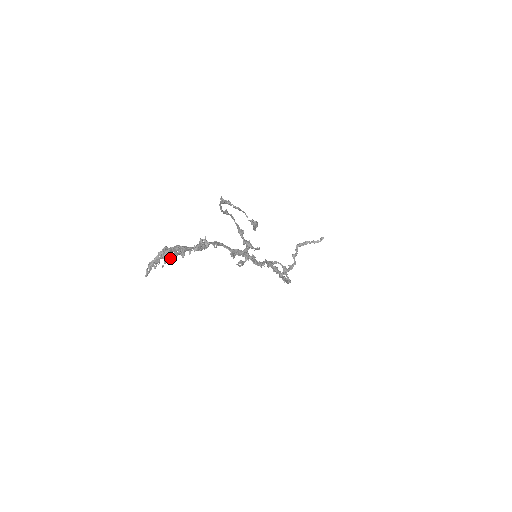
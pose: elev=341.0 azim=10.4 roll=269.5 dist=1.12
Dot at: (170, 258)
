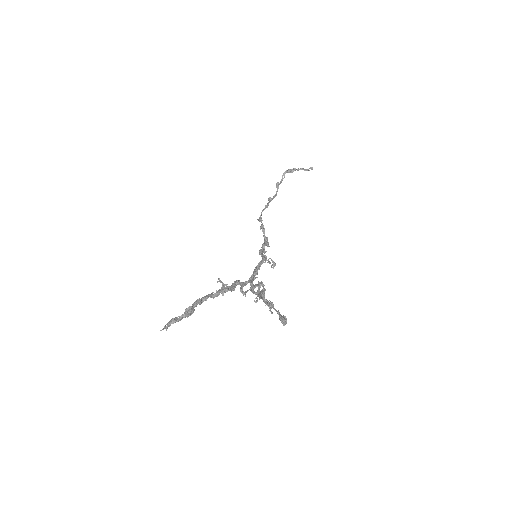
Dot at: occluded
